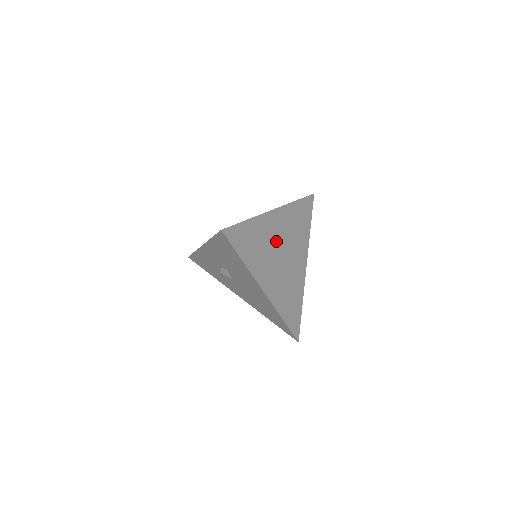
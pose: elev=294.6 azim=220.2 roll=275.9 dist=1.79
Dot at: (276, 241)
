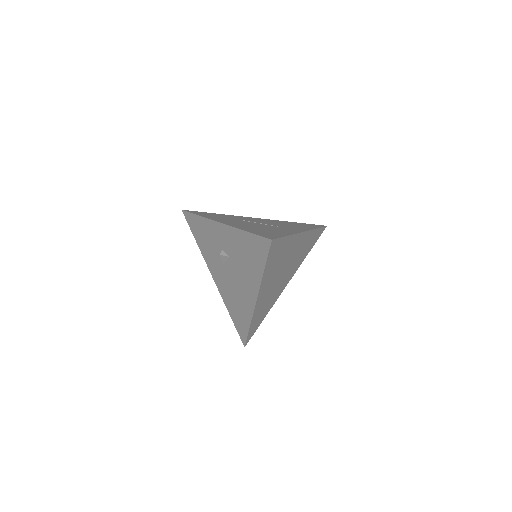
Dot at: (288, 259)
